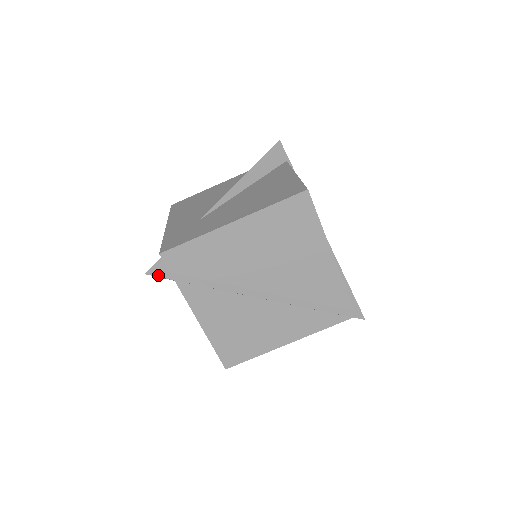
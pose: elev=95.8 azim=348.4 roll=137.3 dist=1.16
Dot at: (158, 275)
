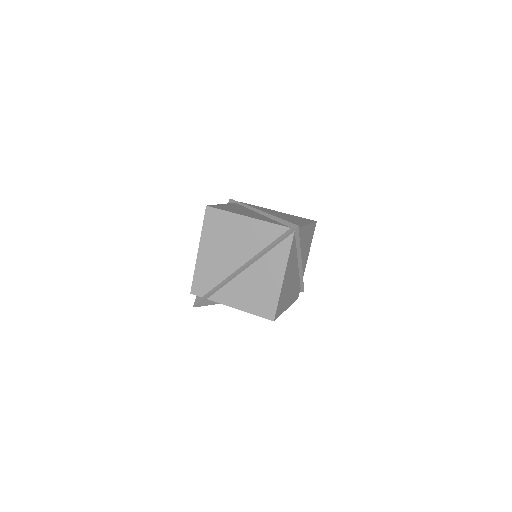
Dot at: (197, 303)
